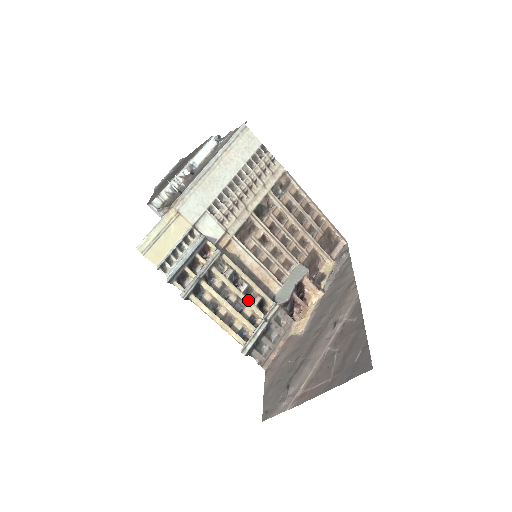
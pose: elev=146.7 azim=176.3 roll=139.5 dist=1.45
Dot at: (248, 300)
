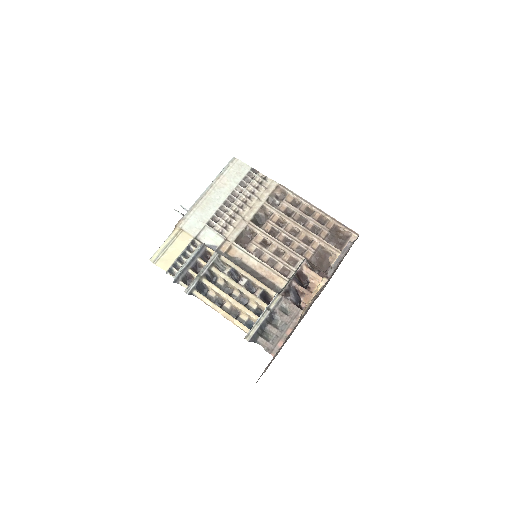
Dot at: (250, 293)
